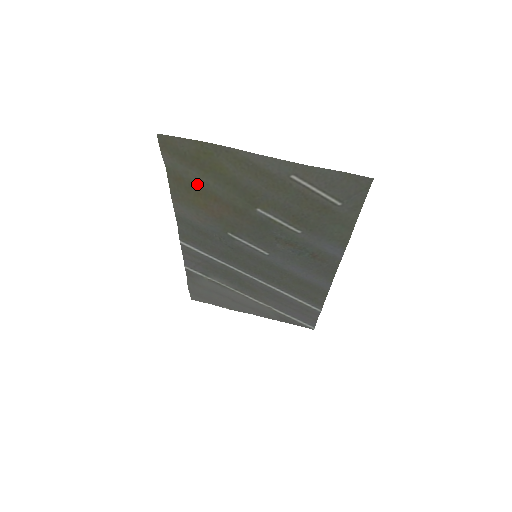
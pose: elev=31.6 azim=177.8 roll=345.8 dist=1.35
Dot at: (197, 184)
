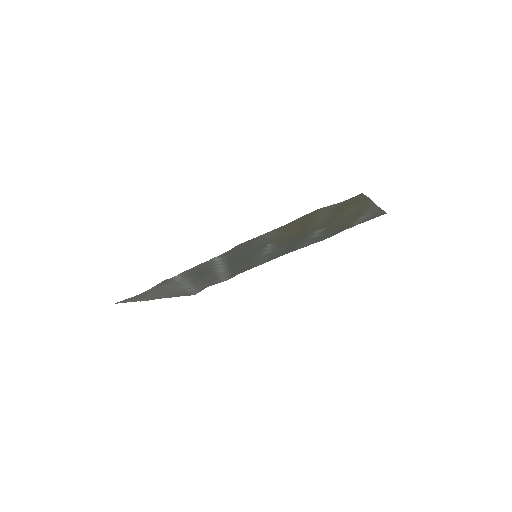
Dot at: (314, 218)
